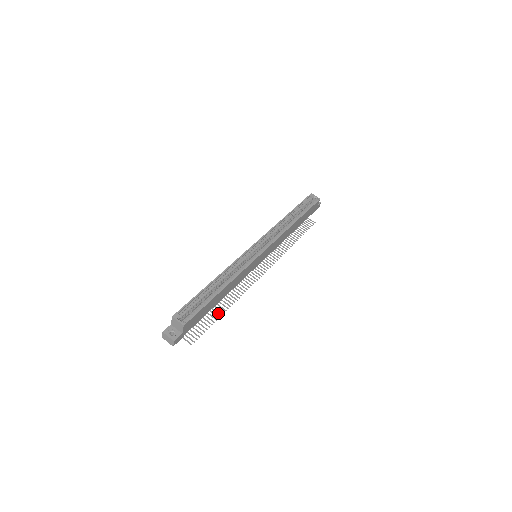
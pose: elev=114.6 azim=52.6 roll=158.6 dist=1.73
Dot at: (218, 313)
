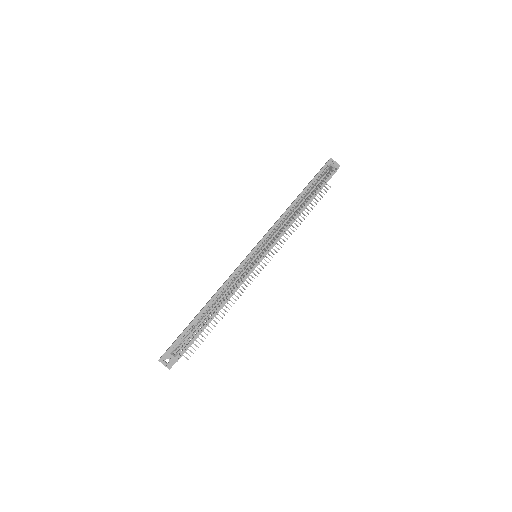
Dot at: (214, 321)
